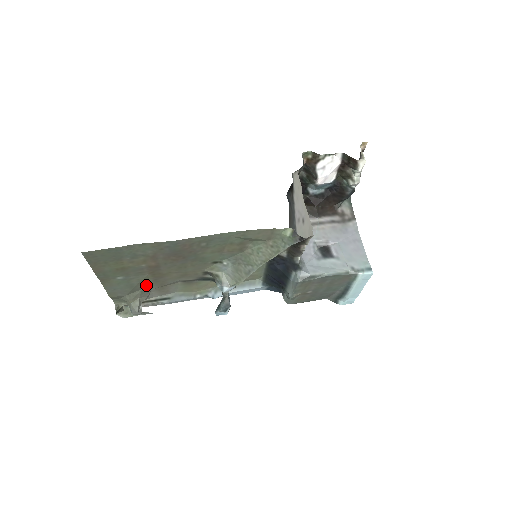
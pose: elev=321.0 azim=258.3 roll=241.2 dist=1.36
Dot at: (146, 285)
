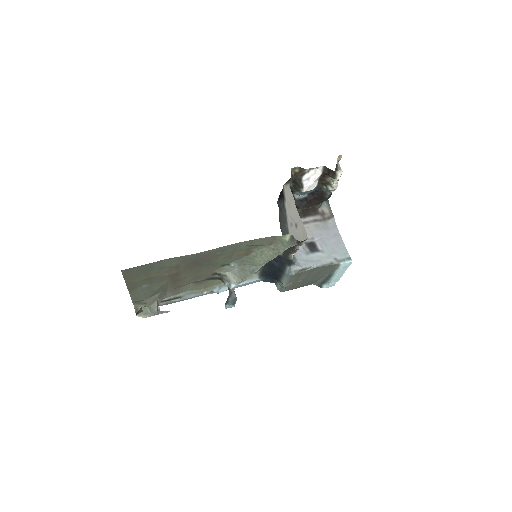
Dot at: (164, 289)
